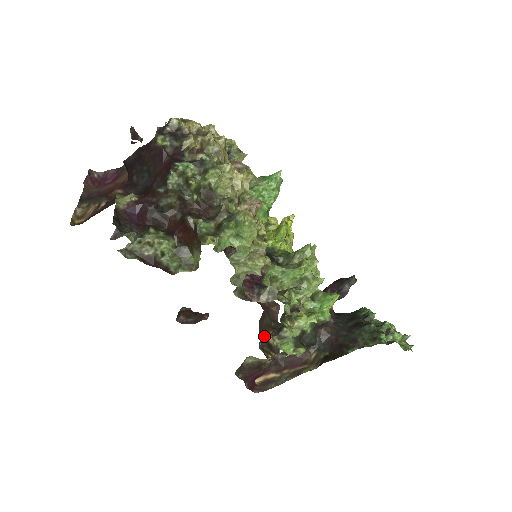
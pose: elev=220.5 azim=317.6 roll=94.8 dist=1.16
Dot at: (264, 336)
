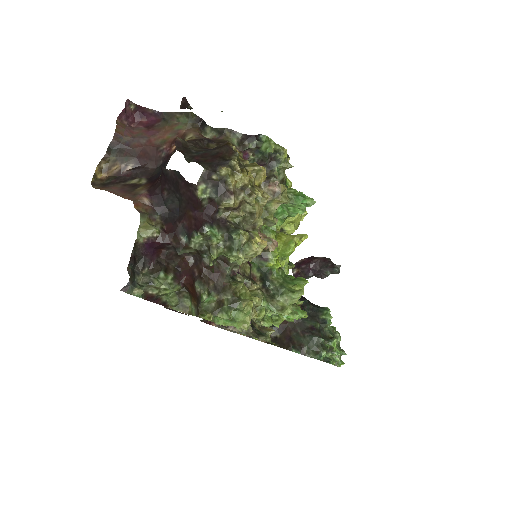
Dot at: occluded
